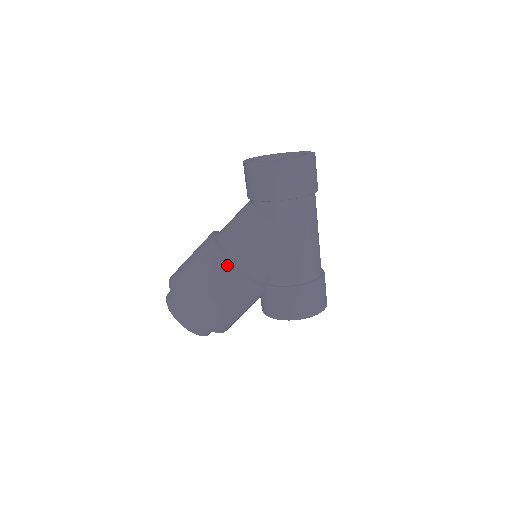
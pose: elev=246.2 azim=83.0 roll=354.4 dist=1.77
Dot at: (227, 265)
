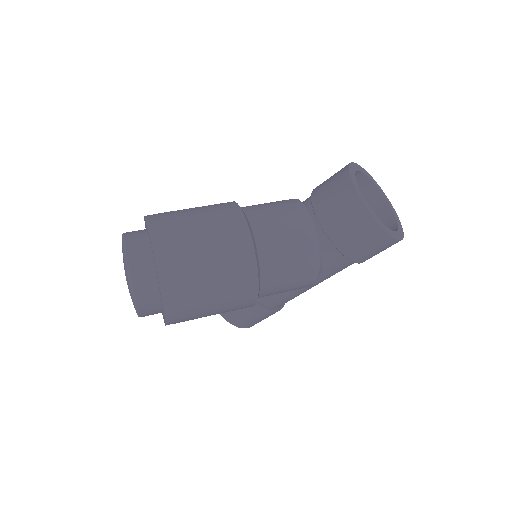
Dot at: (255, 292)
